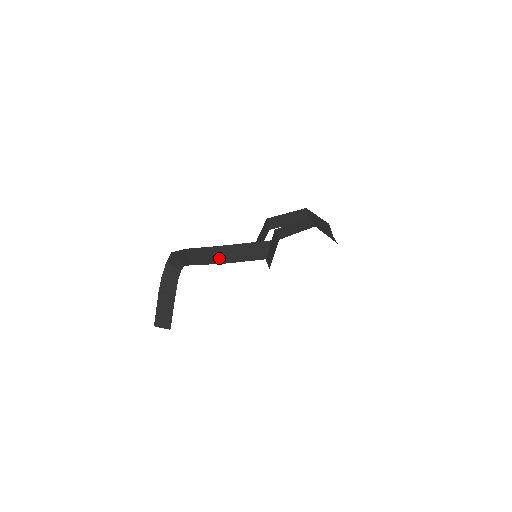
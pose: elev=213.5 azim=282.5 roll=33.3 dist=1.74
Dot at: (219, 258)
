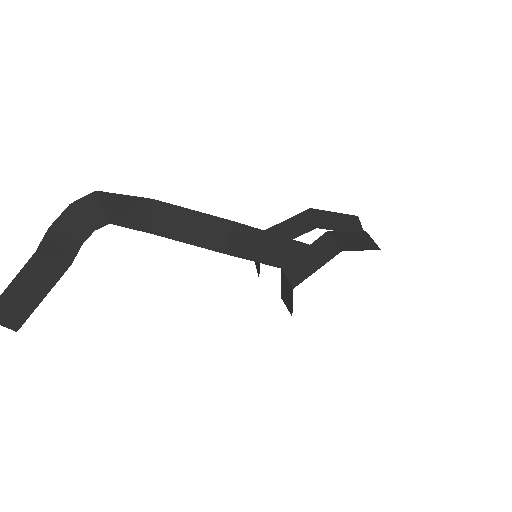
Dot at: (220, 241)
